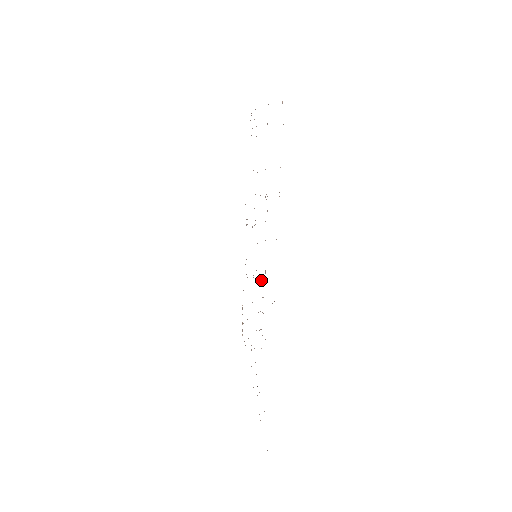
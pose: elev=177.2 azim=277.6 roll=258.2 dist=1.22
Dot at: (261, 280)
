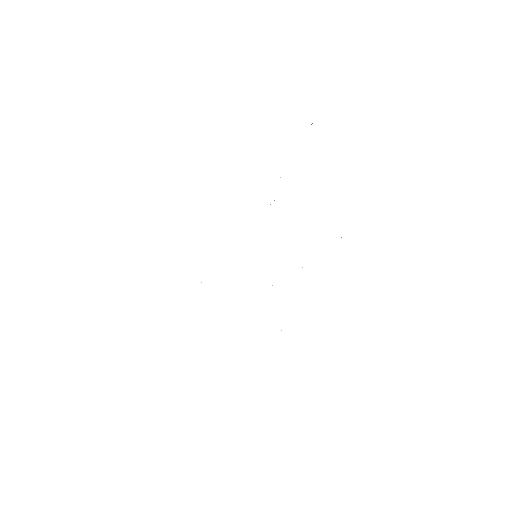
Dot at: occluded
